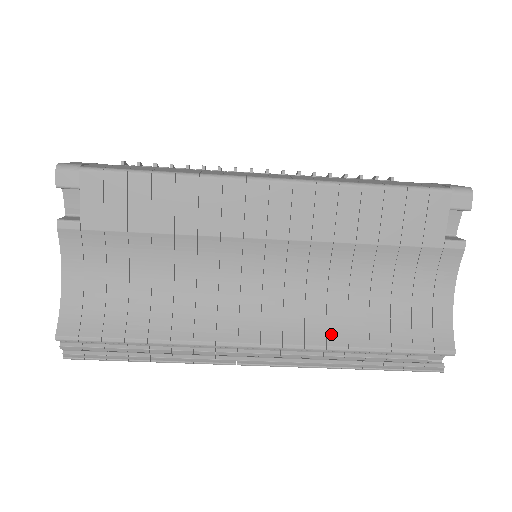
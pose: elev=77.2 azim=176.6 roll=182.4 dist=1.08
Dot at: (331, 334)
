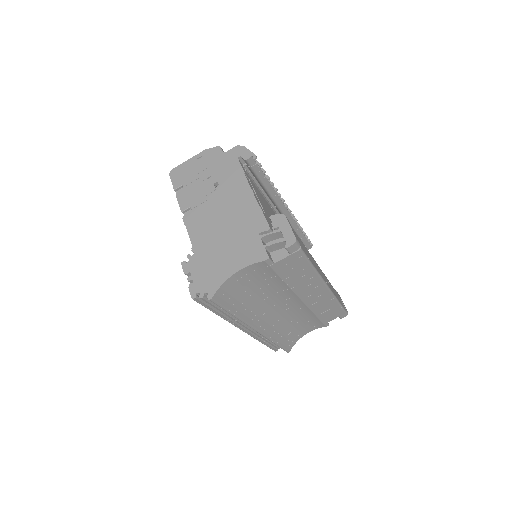
Dot at: (274, 334)
